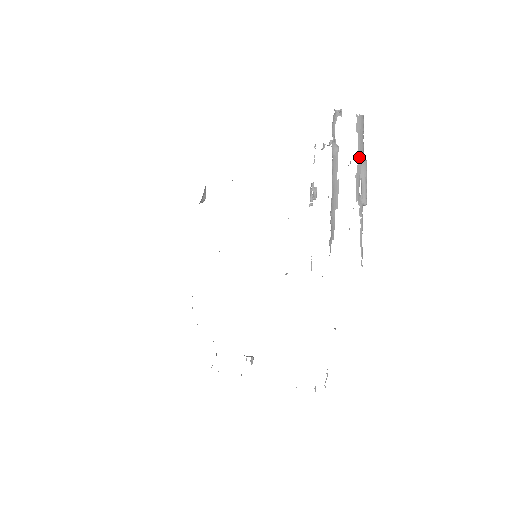
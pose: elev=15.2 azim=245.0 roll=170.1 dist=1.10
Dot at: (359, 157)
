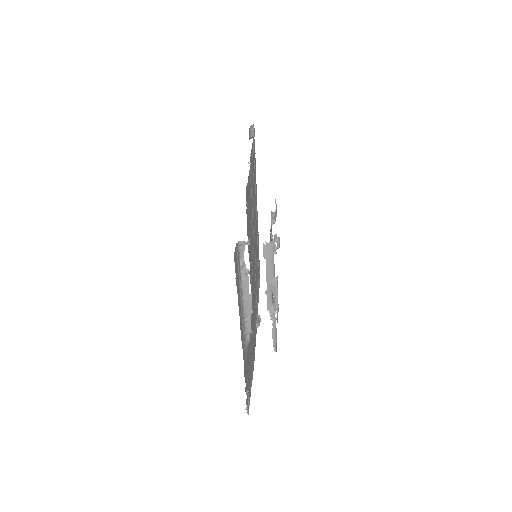
Dot at: (268, 279)
